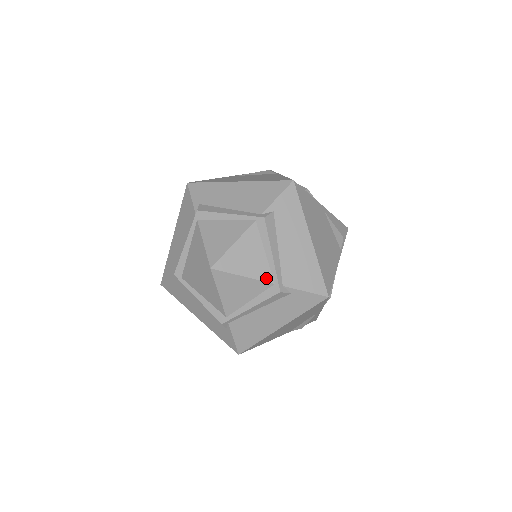
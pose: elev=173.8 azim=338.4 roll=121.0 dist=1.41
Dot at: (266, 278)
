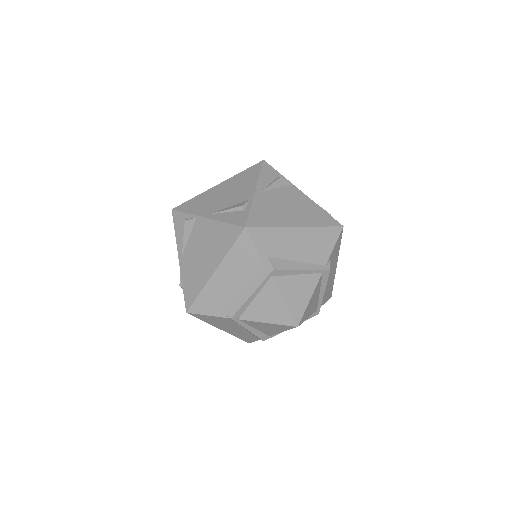
Dot at: (316, 279)
